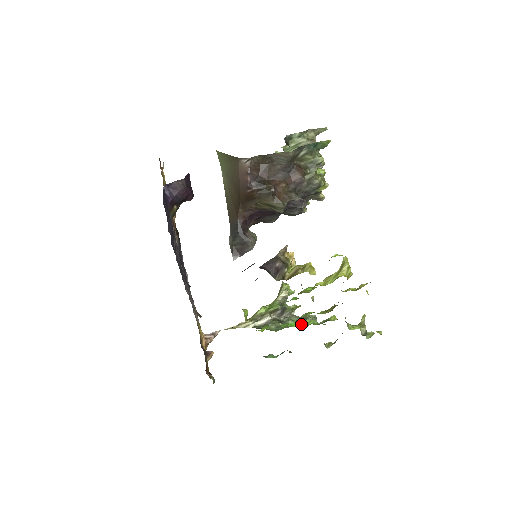
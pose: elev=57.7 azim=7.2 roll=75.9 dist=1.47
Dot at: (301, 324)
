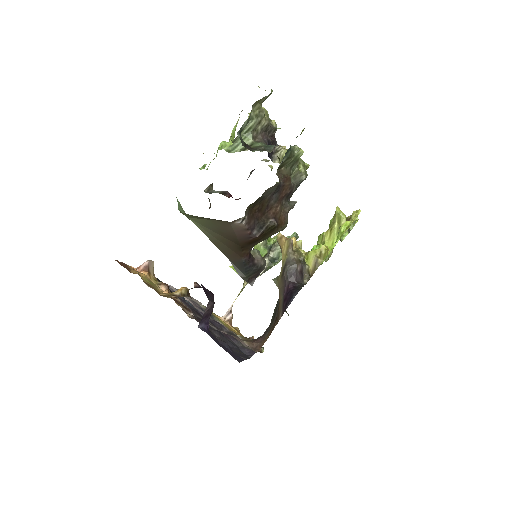
Dot at: occluded
